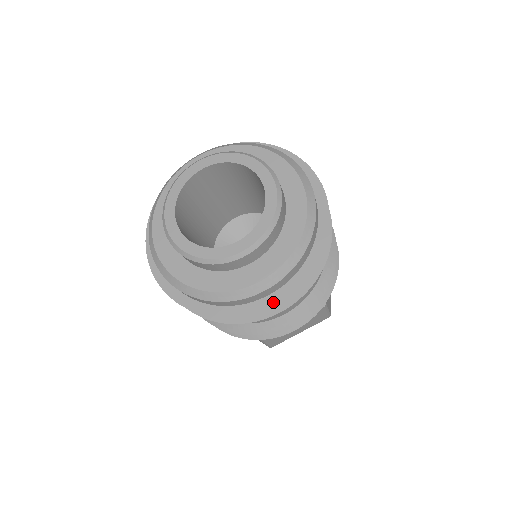
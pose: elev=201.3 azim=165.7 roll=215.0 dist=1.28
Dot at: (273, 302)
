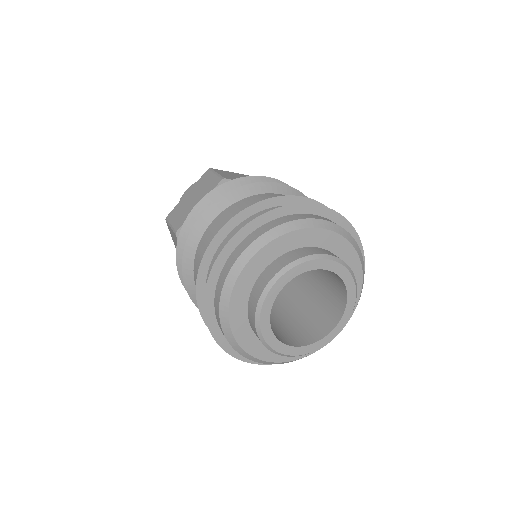
Dot at: occluded
